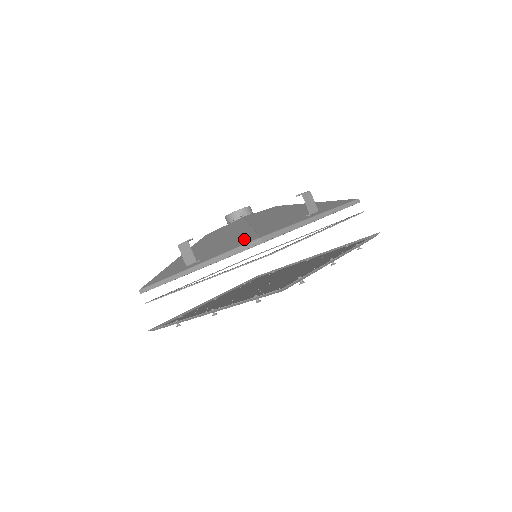
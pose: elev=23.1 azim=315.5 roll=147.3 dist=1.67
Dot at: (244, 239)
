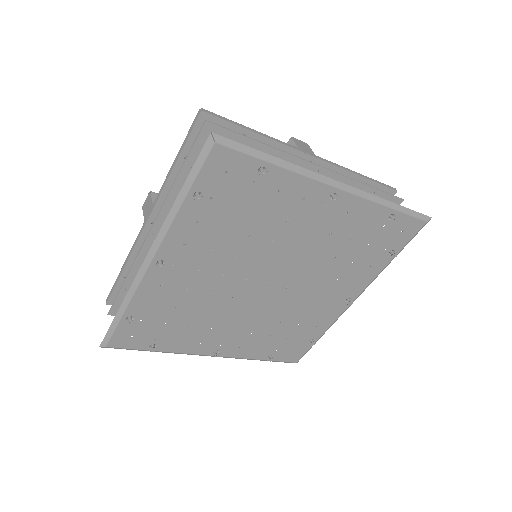
Dot at: occluded
